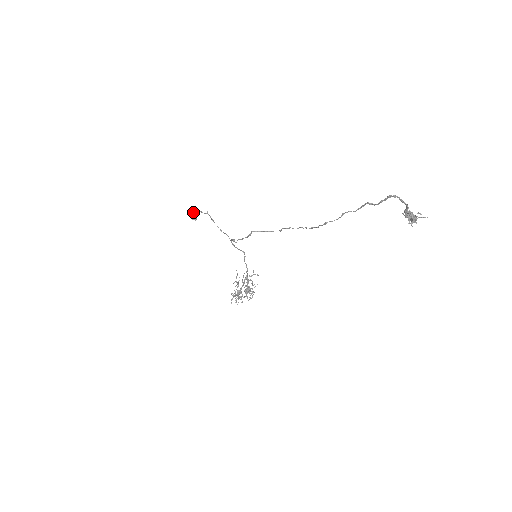
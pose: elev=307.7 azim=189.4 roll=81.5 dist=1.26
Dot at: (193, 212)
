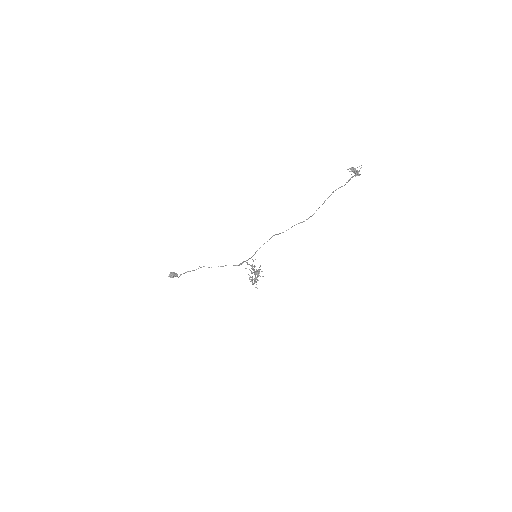
Dot at: (172, 273)
